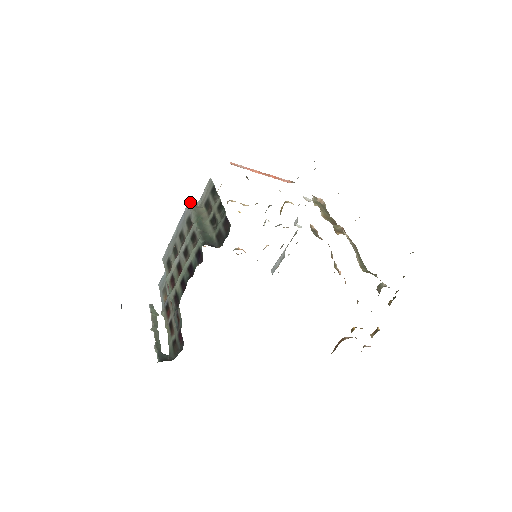
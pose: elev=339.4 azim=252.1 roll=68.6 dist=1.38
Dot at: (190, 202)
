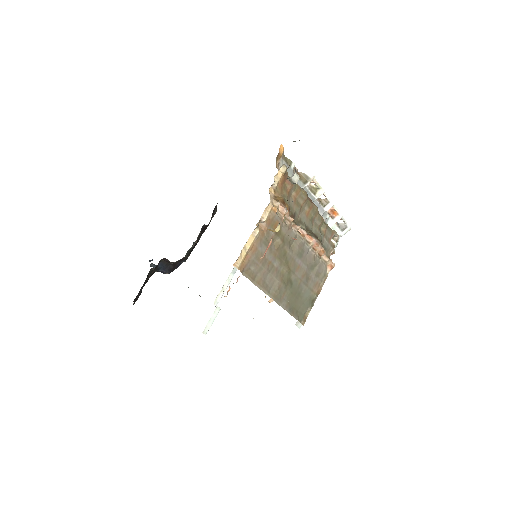
Dot at: occluded
